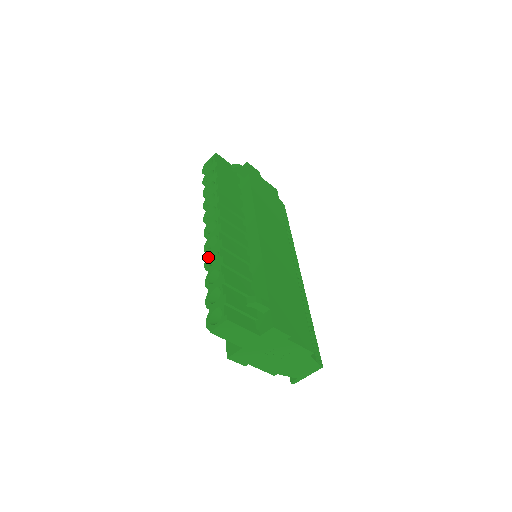
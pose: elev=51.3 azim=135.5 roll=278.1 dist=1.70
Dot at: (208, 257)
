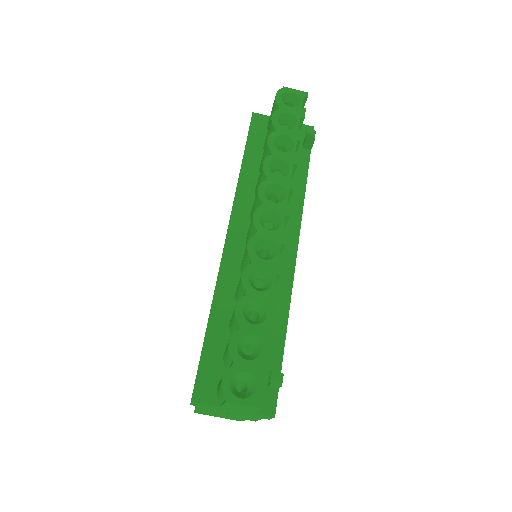
Dot at: (253, 268)
